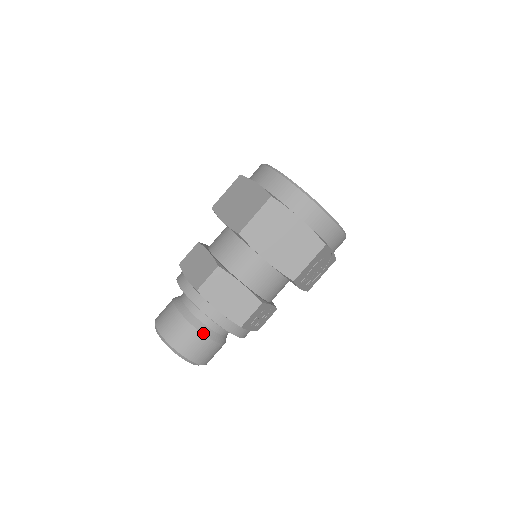
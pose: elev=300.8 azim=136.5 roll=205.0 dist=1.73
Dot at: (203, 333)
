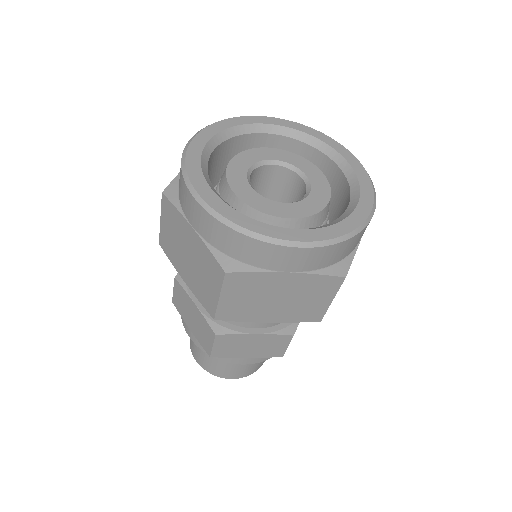
Dot at: occluded
